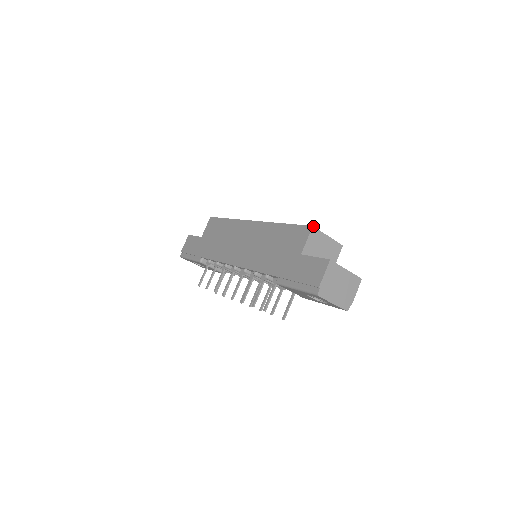
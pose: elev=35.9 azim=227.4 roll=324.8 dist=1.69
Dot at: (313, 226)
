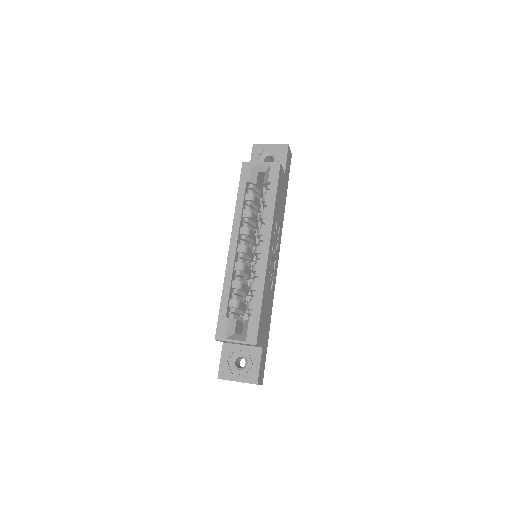
Dot at: occluded
